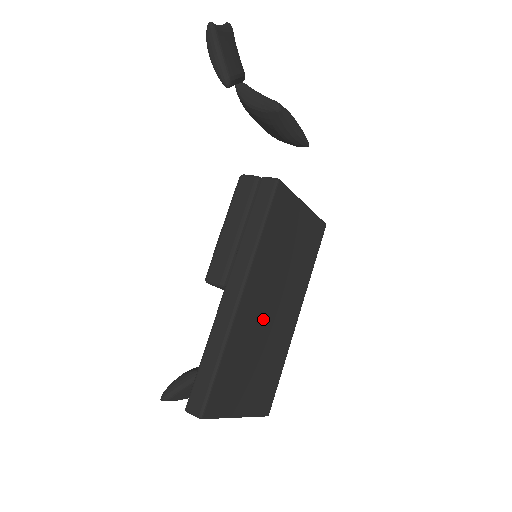
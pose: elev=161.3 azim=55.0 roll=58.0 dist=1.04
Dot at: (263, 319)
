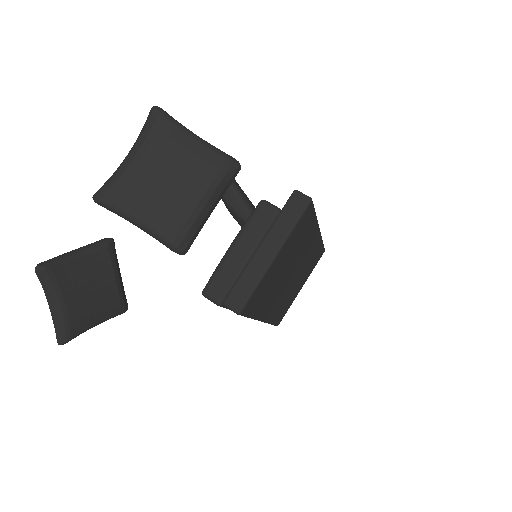
Dot at: (288, 286)
